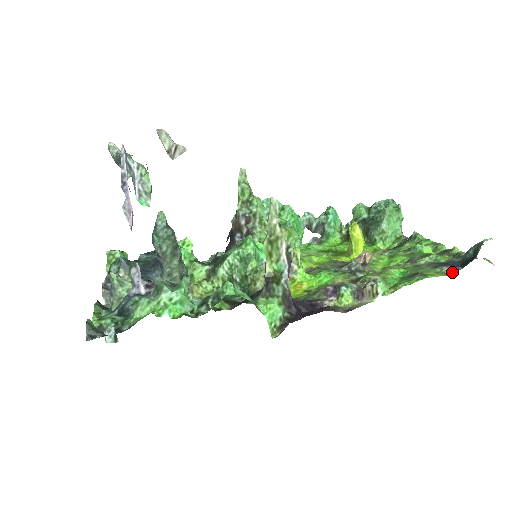
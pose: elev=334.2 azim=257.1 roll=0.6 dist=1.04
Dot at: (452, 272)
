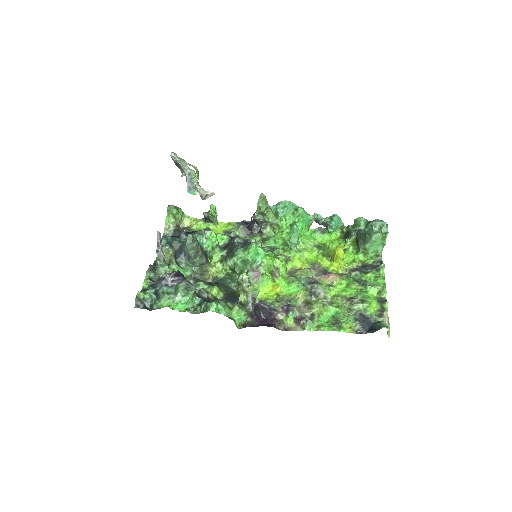
Dot at: (358, 332)
